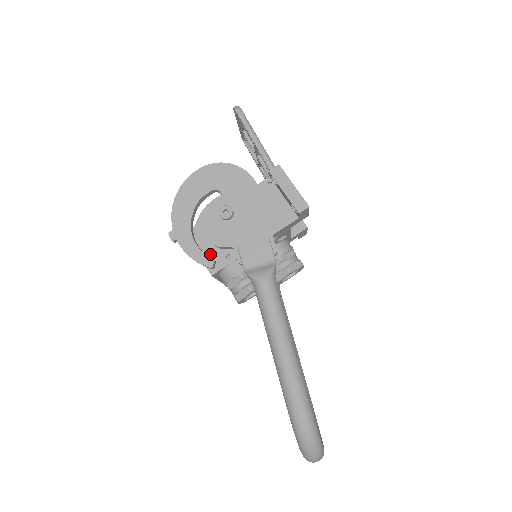
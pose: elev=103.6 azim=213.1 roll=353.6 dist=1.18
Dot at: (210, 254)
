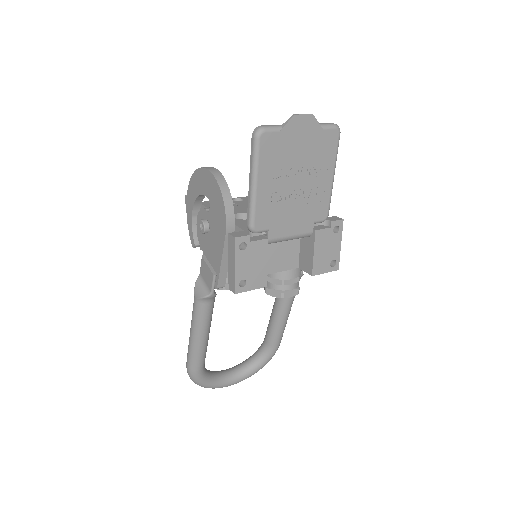
Dot at: occluded
